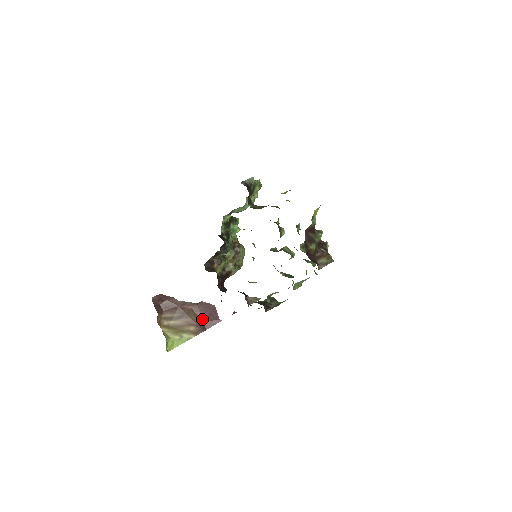
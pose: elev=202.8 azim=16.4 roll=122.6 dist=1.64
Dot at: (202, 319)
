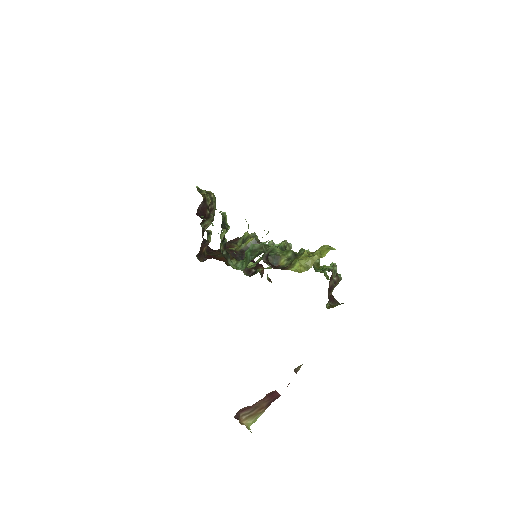
Dot at: (268, 401)
